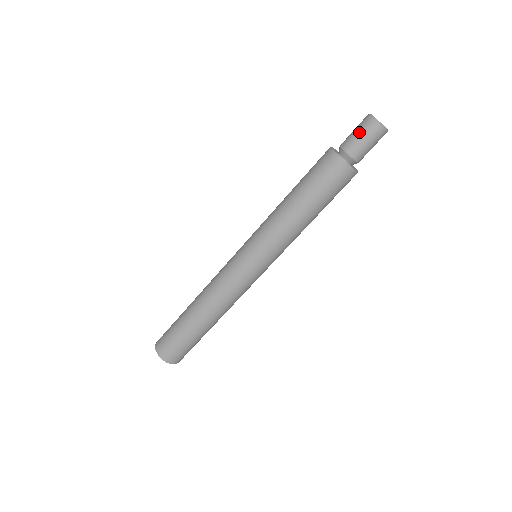
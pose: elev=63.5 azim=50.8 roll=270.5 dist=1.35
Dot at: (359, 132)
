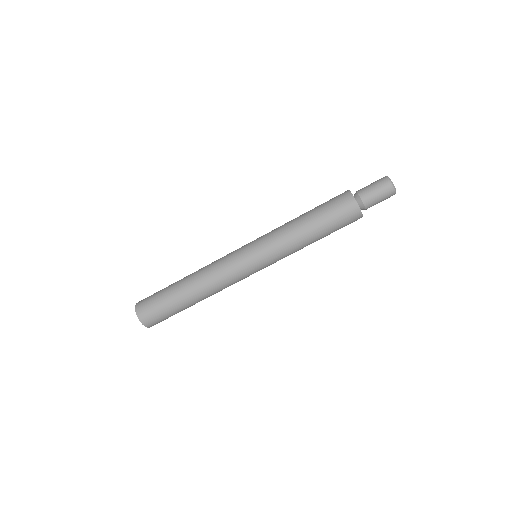
Dot at: (376, 188)
